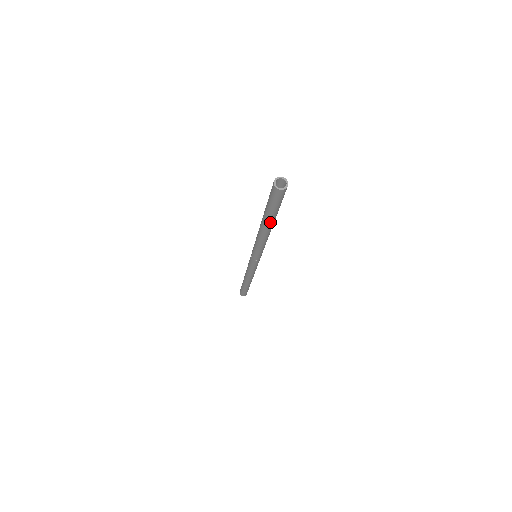
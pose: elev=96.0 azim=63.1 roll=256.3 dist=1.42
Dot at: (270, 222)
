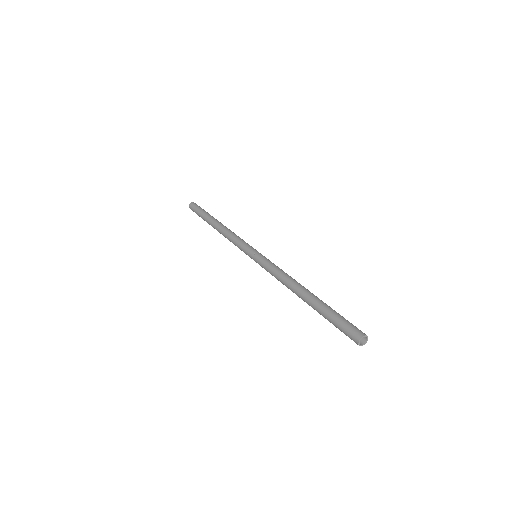
Dot at: (314, 309)
